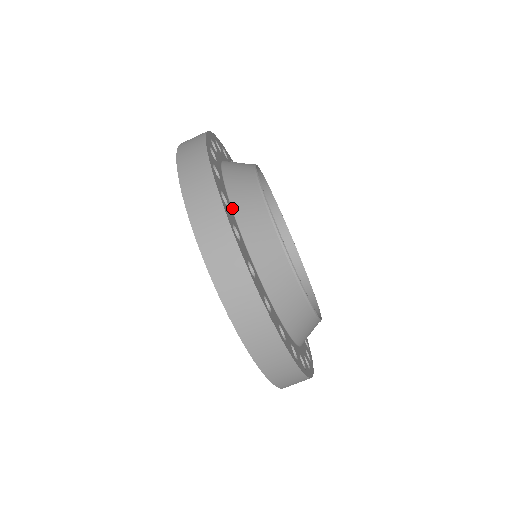
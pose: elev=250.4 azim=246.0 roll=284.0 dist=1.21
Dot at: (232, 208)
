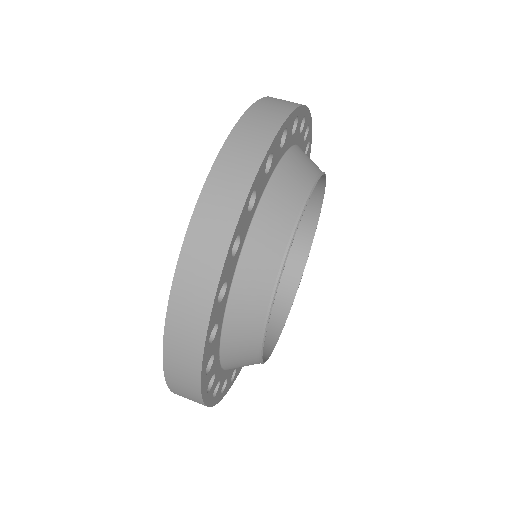
Dot at: (291, 148)
